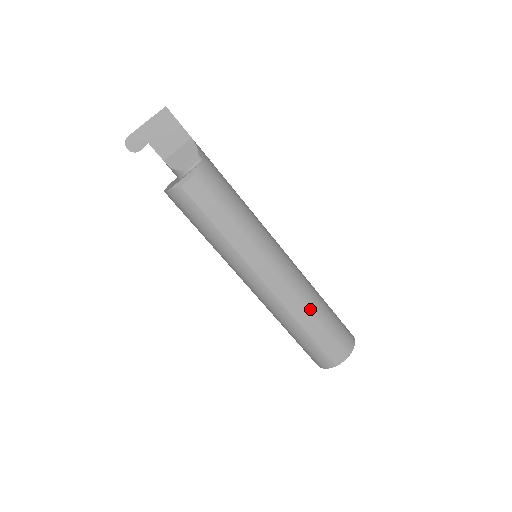
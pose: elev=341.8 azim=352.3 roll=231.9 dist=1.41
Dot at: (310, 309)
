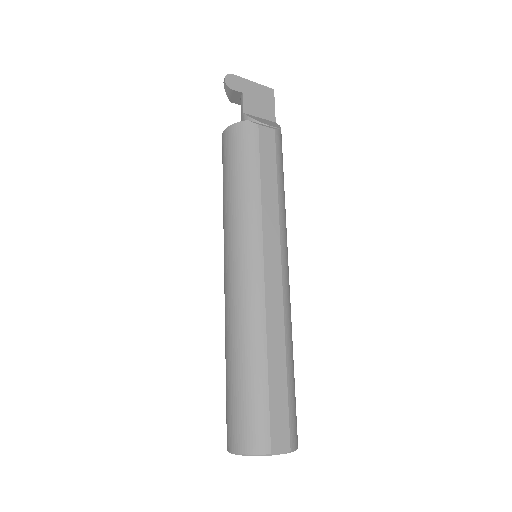
Dot at: (287, 344)
